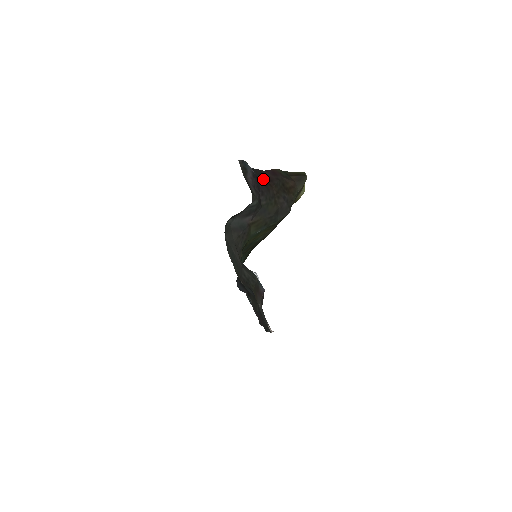
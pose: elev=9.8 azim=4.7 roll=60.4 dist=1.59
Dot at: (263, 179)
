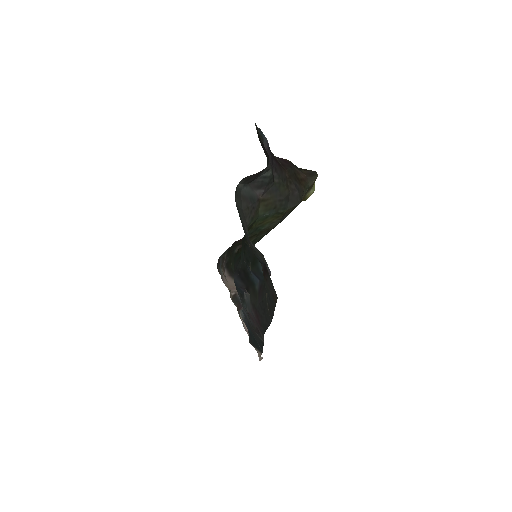
Dot at: (276, 160)
